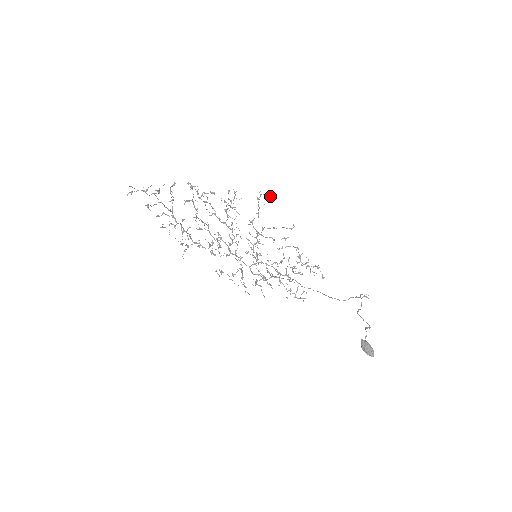
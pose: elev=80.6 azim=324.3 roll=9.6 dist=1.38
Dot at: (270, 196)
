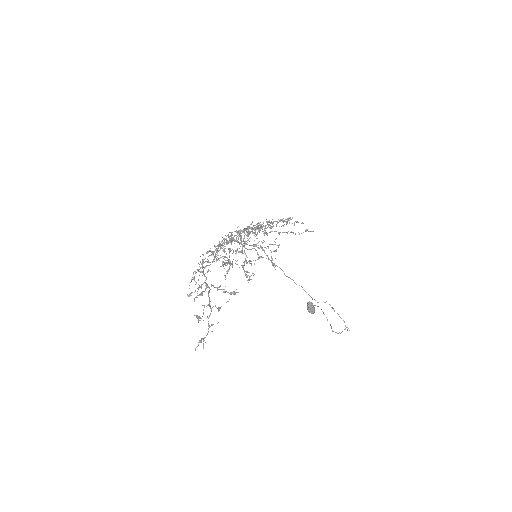
Dot at: (306, 230)
